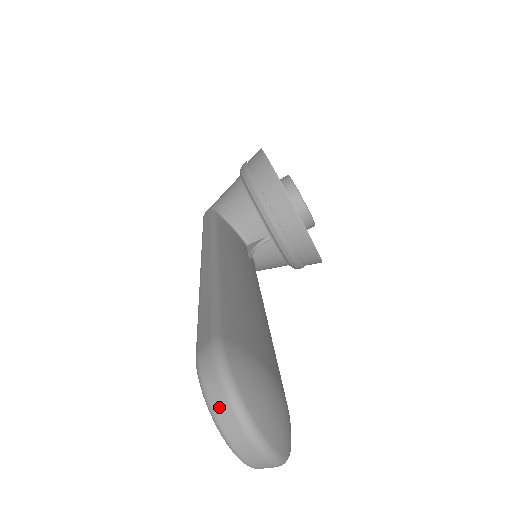
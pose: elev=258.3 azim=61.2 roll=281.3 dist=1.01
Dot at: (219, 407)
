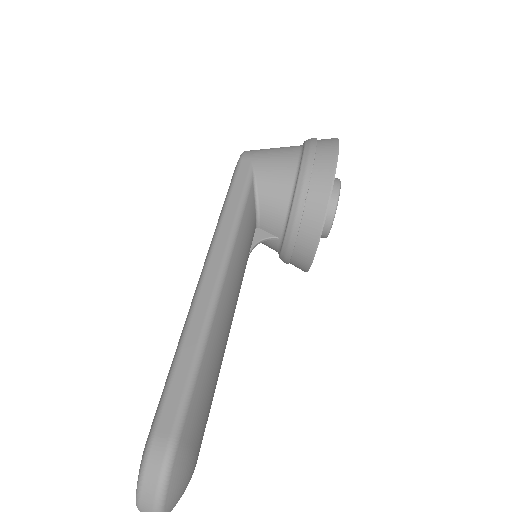
Dot at: (146, 496)
